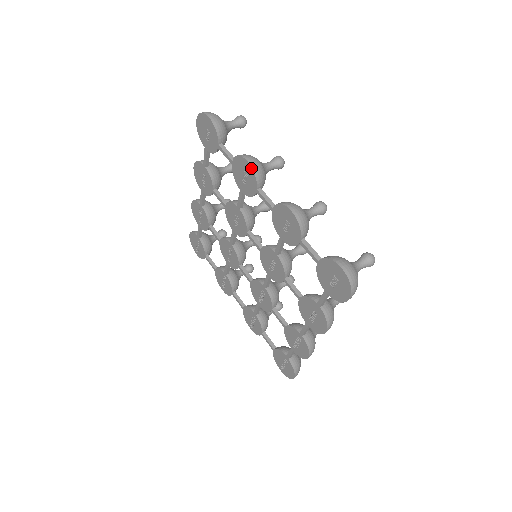
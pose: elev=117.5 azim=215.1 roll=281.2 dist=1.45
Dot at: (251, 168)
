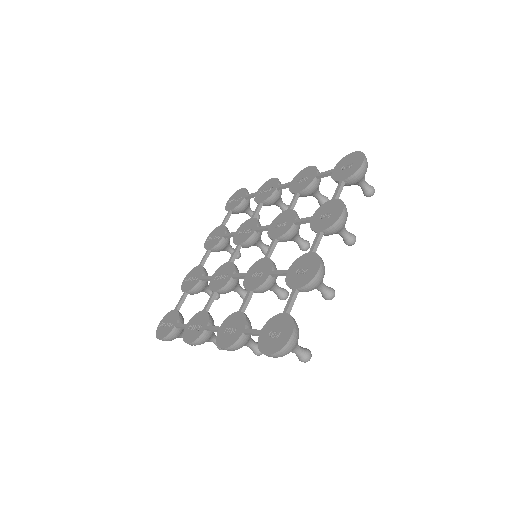
Dot at: (338, 218)
